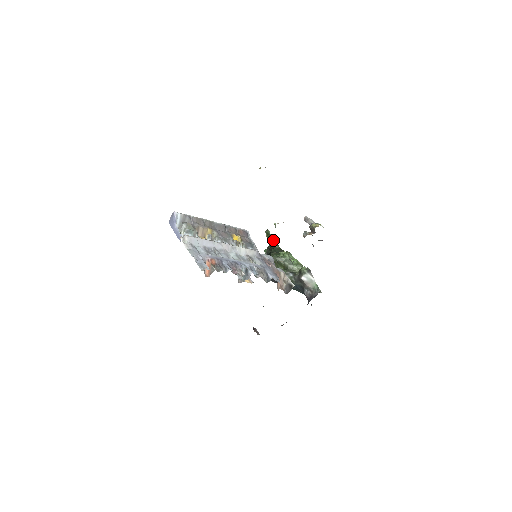
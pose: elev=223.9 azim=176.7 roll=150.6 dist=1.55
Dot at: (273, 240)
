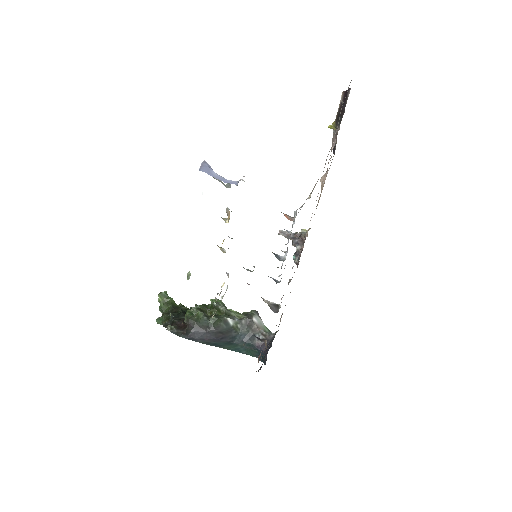
Dot at: (174, 302)
